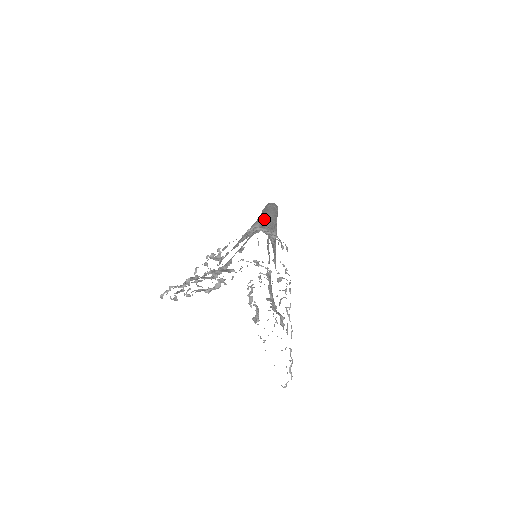
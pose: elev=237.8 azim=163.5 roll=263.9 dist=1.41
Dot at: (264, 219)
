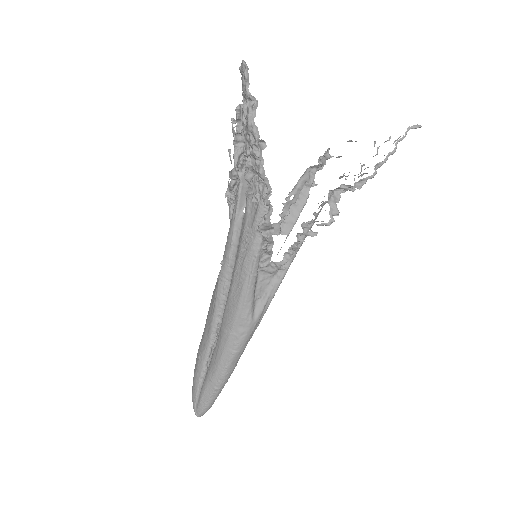
Dot at: occluded
